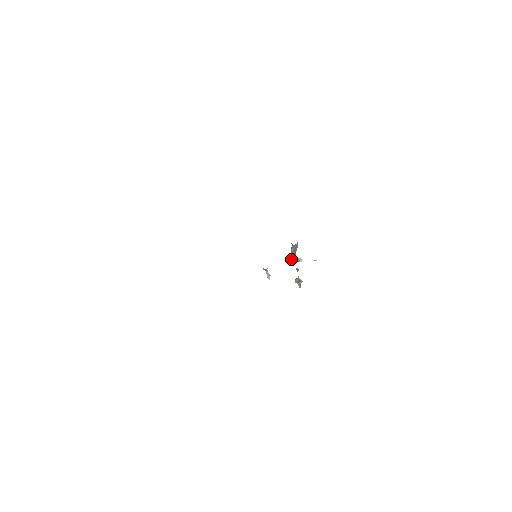
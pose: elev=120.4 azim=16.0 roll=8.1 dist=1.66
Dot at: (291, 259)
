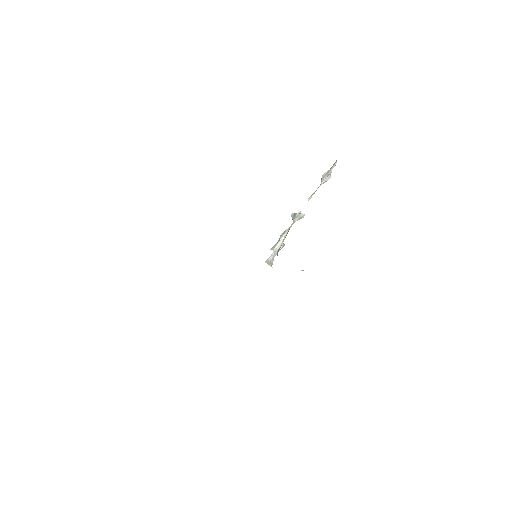
Dot at: (292, 219)
